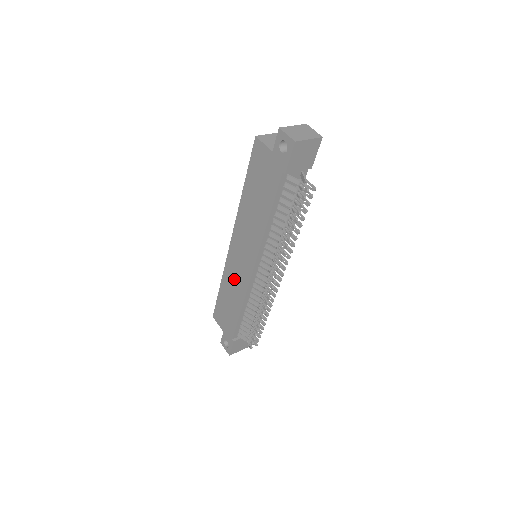
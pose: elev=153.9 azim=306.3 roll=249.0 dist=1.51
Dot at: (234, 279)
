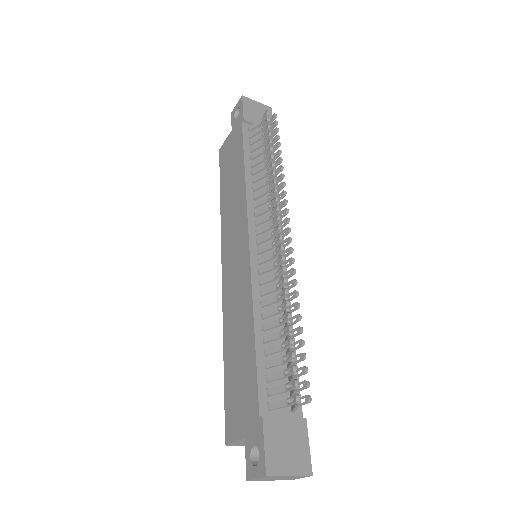
Dot at: (235, 301)
